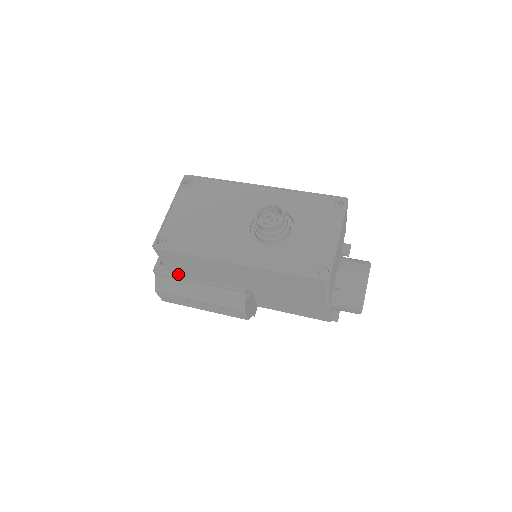
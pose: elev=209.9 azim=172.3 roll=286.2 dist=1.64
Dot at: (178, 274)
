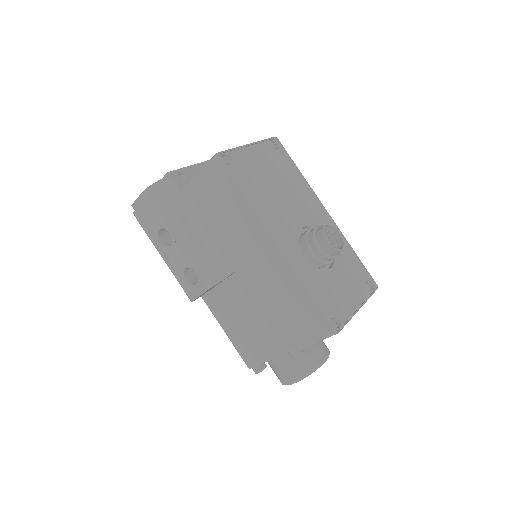
Dot at: (191, 199)
